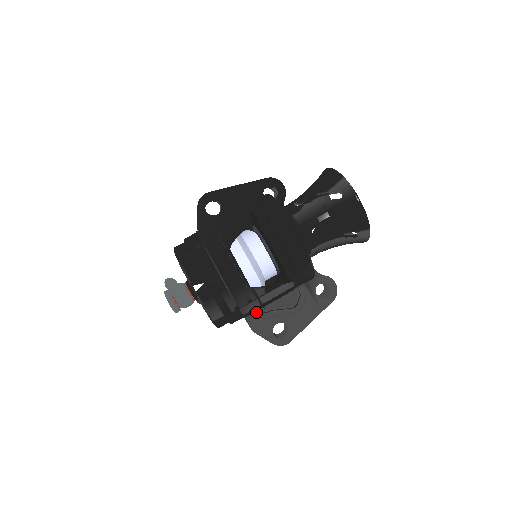
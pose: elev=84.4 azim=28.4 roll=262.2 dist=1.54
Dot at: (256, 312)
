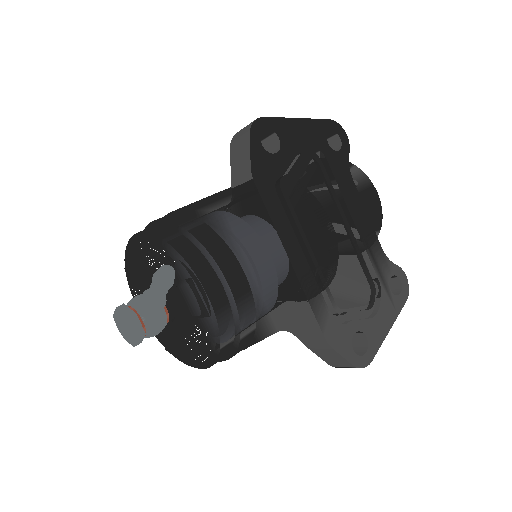
Dot at: (326, 315)
